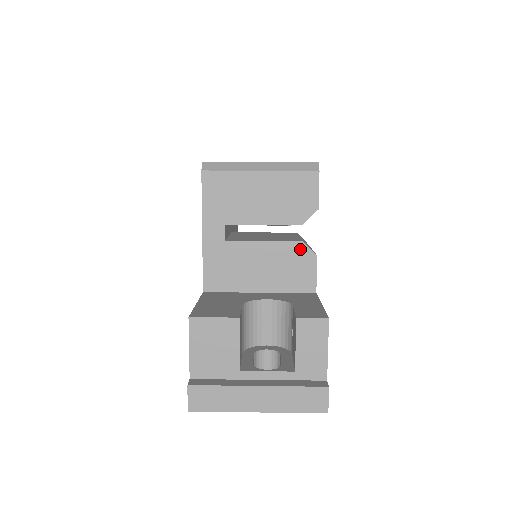
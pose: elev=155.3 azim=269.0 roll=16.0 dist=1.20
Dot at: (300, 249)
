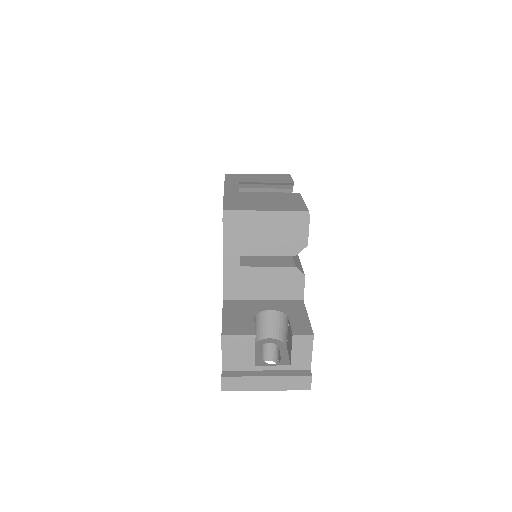
Dot at: (293, 272)
